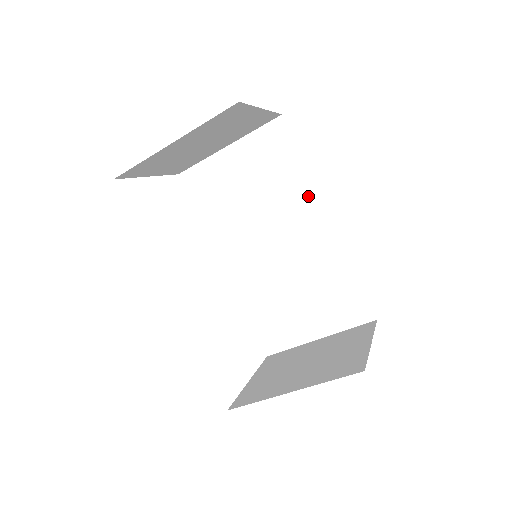
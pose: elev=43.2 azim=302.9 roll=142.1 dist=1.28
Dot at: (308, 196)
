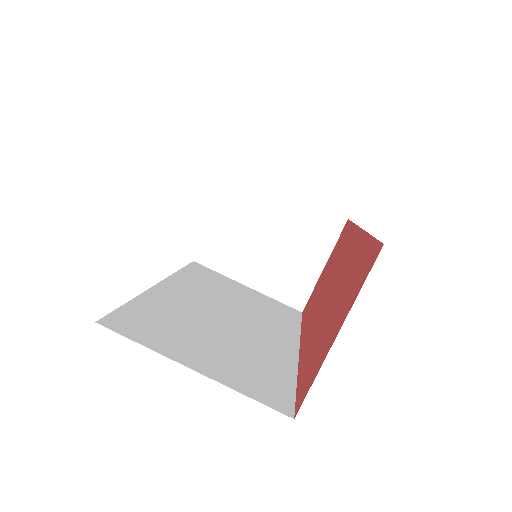
Dot at: (289, 333)
